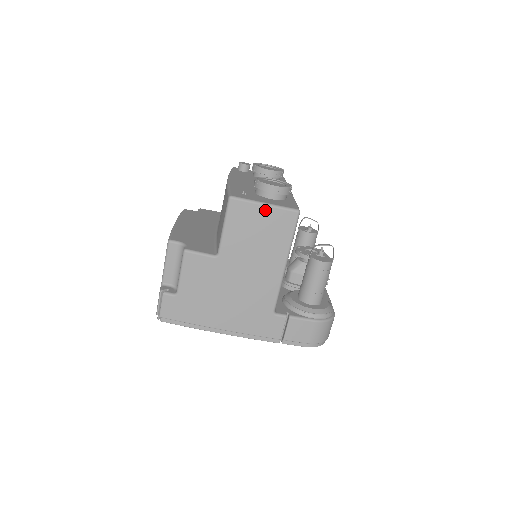
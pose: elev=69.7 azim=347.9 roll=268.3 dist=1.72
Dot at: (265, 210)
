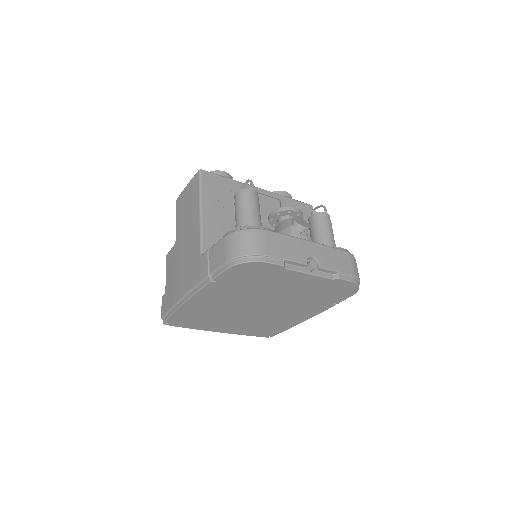
Dot at: (187, 188)
